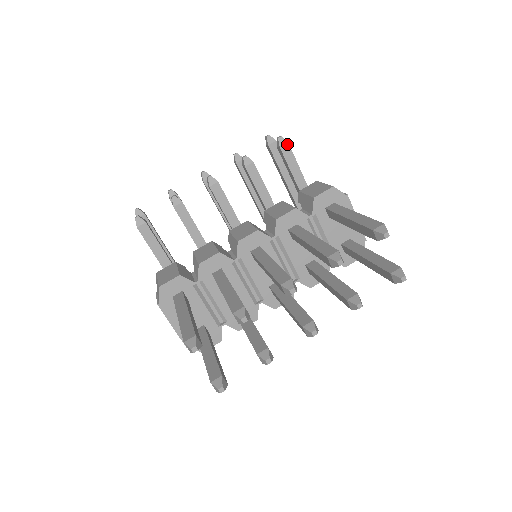
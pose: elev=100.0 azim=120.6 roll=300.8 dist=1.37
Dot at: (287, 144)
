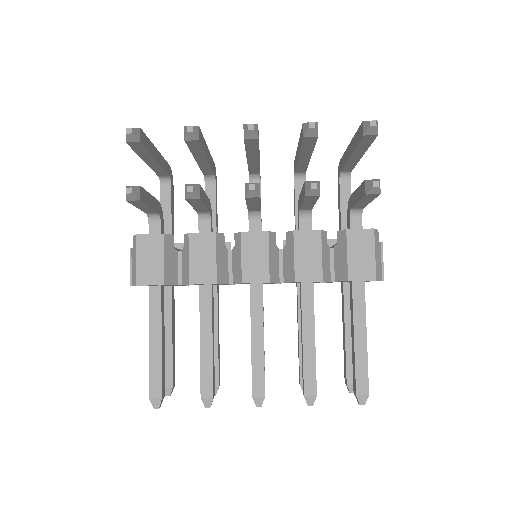
Dot at: (378, 194)
